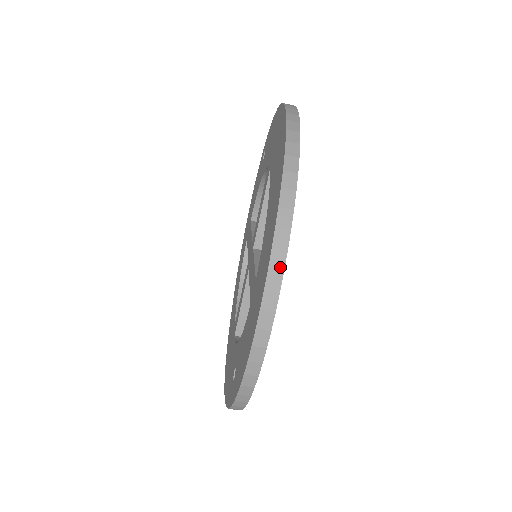
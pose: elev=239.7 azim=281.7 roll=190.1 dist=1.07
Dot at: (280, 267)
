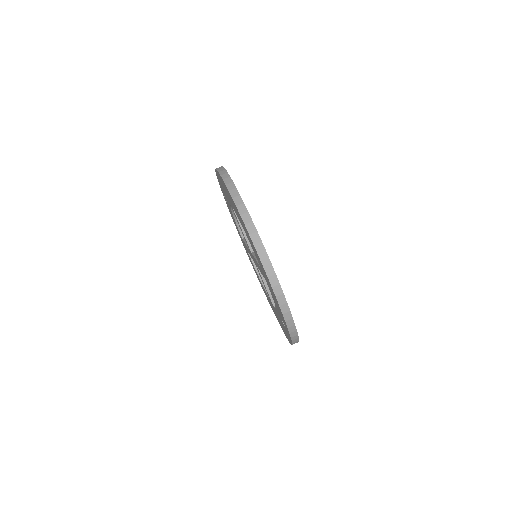
Dot at: (263, 252)
